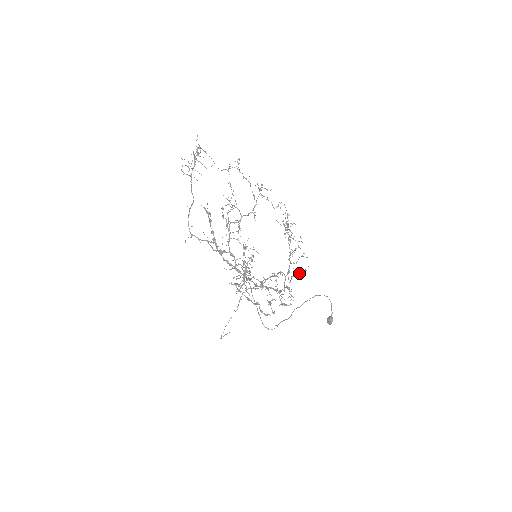
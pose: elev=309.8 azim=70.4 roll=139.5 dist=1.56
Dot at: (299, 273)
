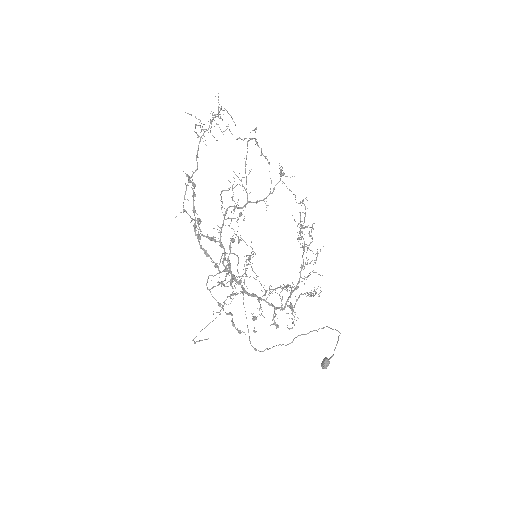
Dot at: occluded
